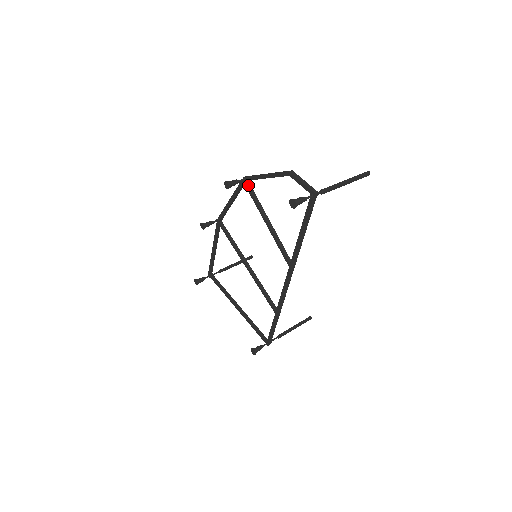
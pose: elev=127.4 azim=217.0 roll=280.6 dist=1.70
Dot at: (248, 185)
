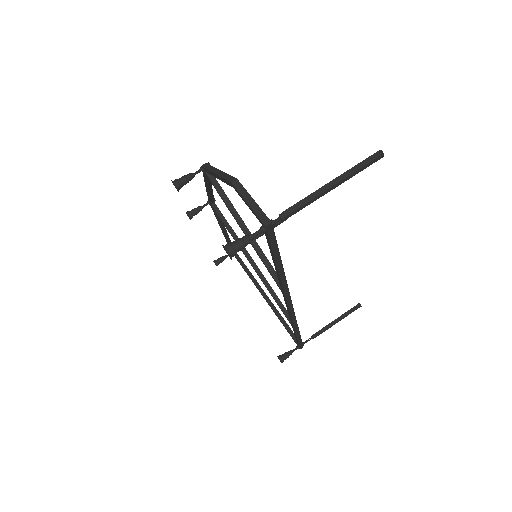
Dot at: (210, 177)
